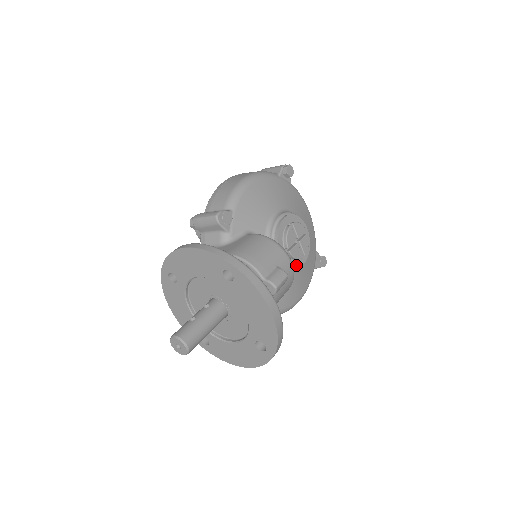
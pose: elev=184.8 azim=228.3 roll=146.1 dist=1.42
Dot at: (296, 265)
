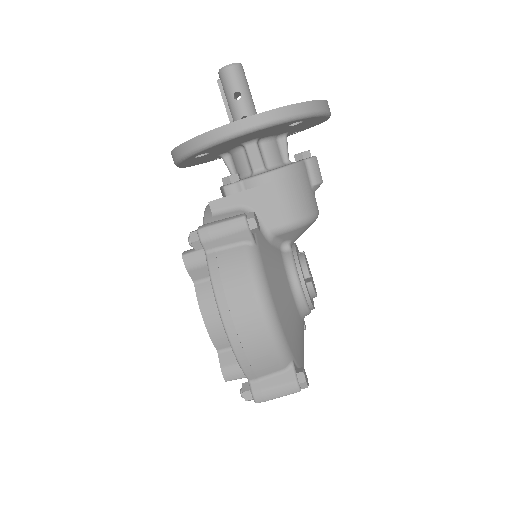
Dot at: (301, 268)
